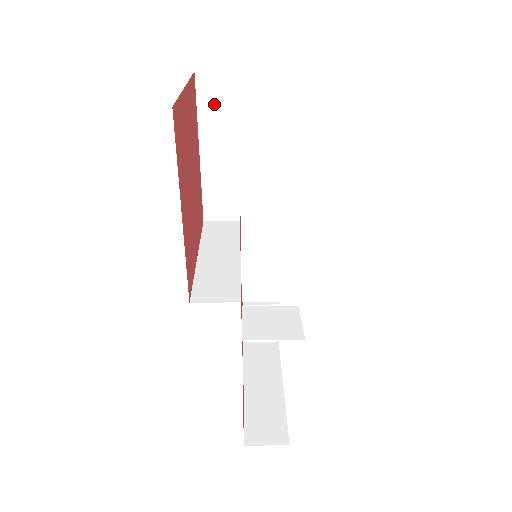
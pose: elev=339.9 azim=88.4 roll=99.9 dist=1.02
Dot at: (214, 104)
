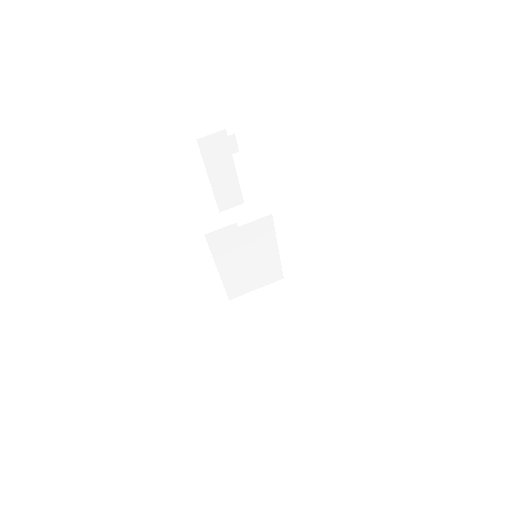
Dot at: occluded
